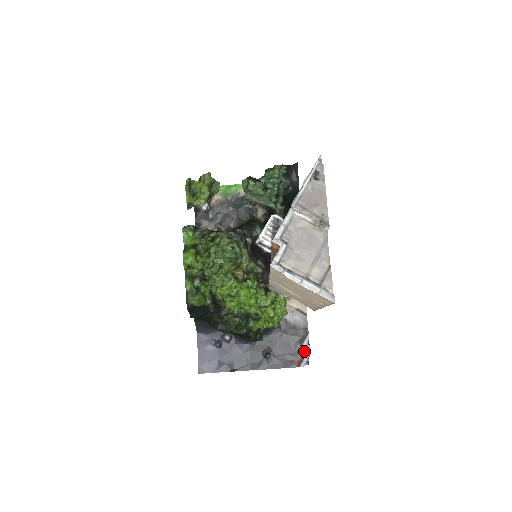
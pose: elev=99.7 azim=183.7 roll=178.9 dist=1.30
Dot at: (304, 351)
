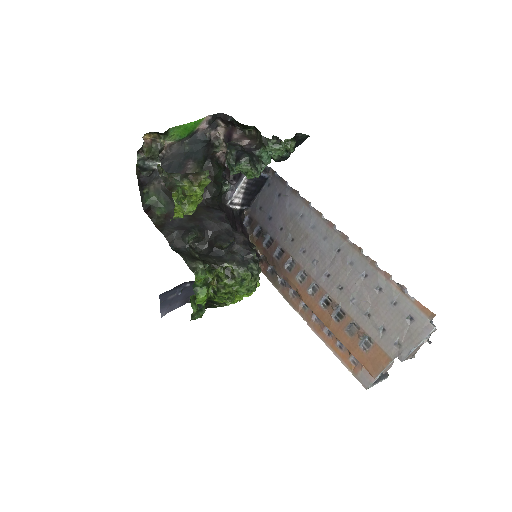
Dot at: occluded
